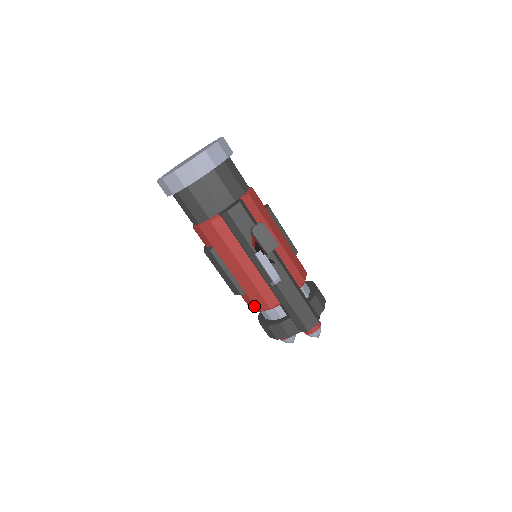
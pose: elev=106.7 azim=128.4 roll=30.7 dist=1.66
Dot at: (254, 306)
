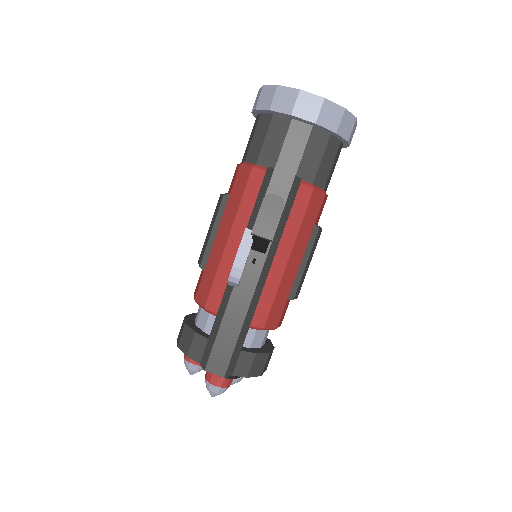
Dot at: (197, 290)
